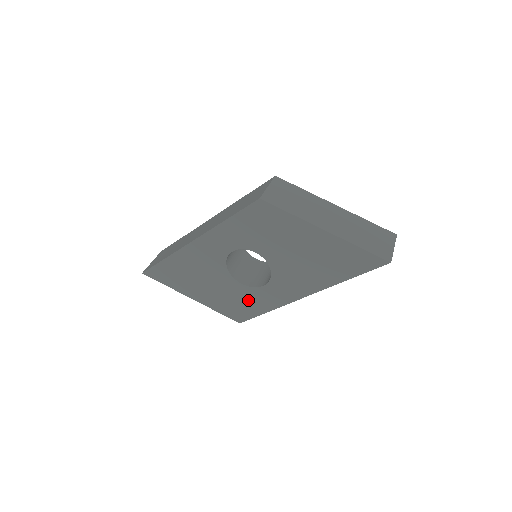
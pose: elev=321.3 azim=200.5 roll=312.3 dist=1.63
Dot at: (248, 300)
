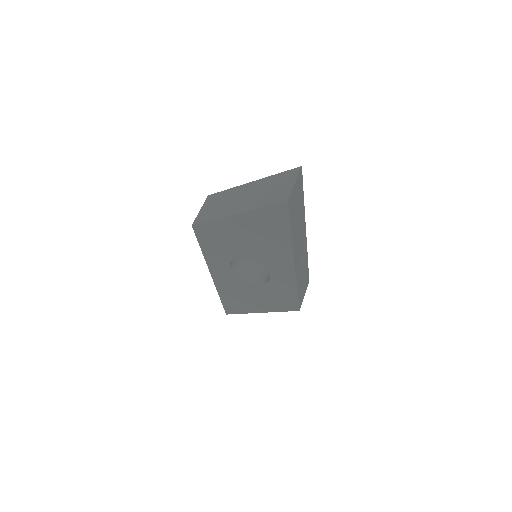
Dot at: (279, 292)
